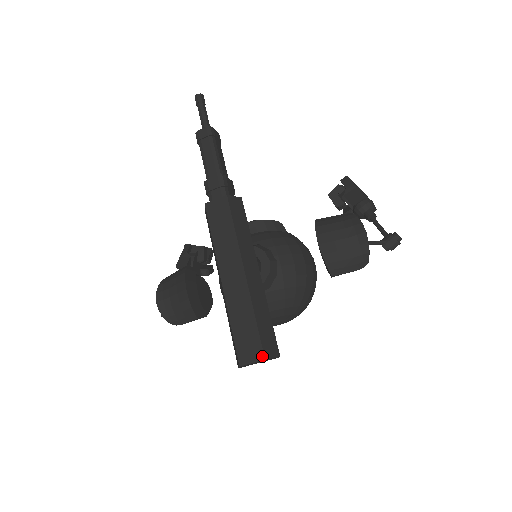
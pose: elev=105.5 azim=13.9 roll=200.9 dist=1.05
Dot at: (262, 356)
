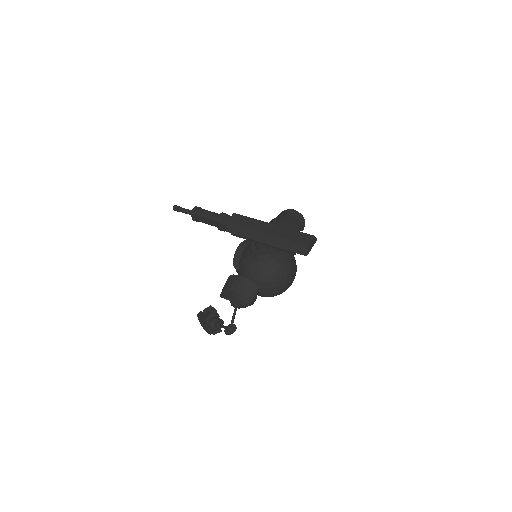
Dot at: (312, 236)
